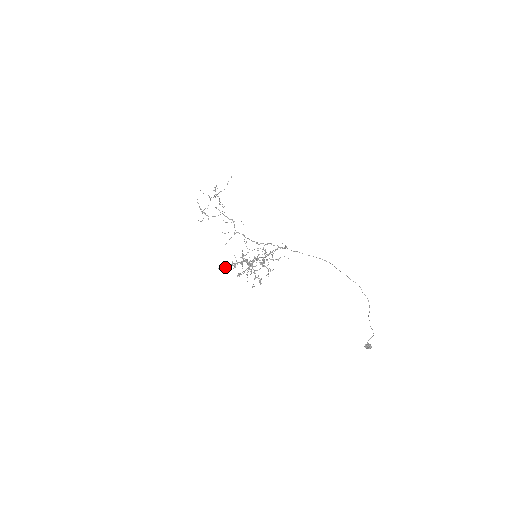
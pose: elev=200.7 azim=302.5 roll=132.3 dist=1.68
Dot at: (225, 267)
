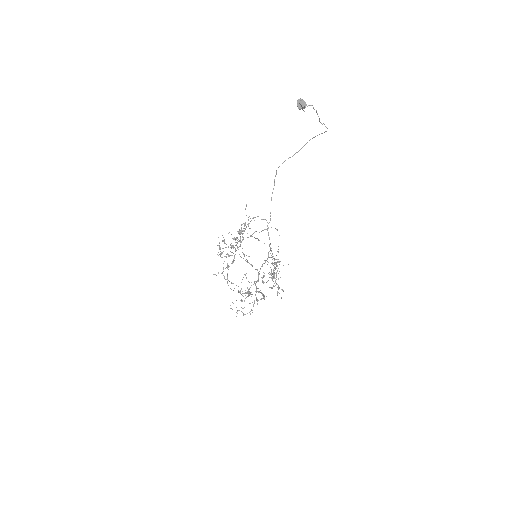
Dot at: (246, 297)
